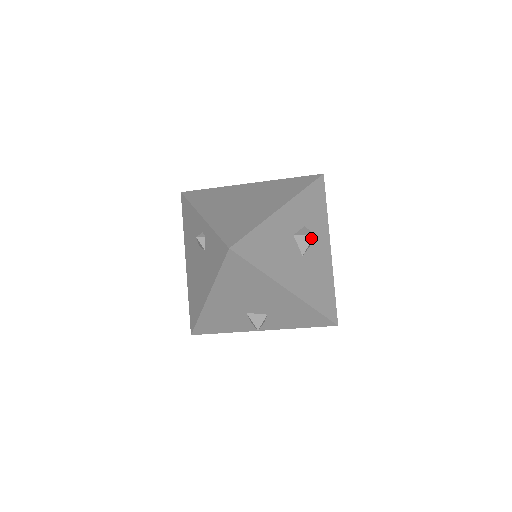
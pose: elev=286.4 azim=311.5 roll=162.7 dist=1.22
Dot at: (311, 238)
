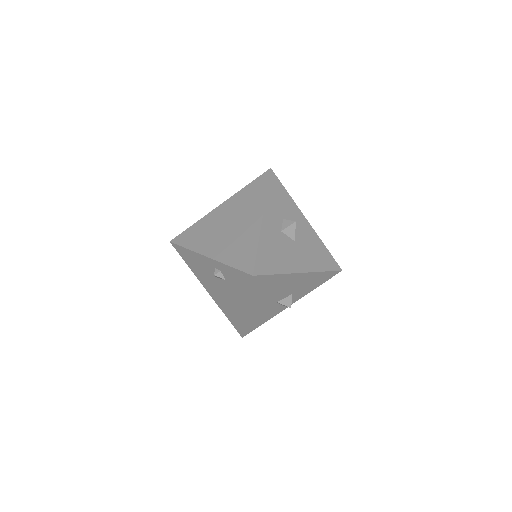
Dot at: (294, 226)
